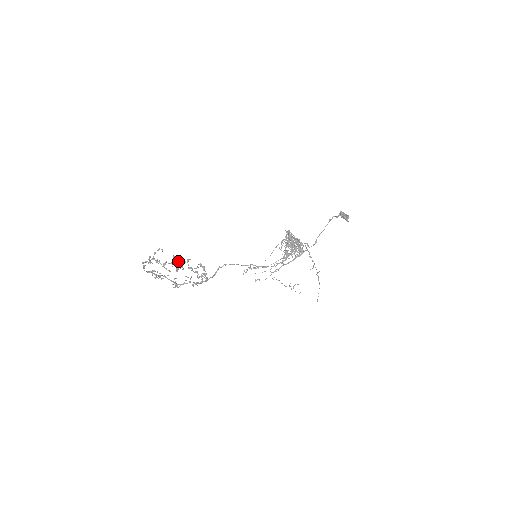
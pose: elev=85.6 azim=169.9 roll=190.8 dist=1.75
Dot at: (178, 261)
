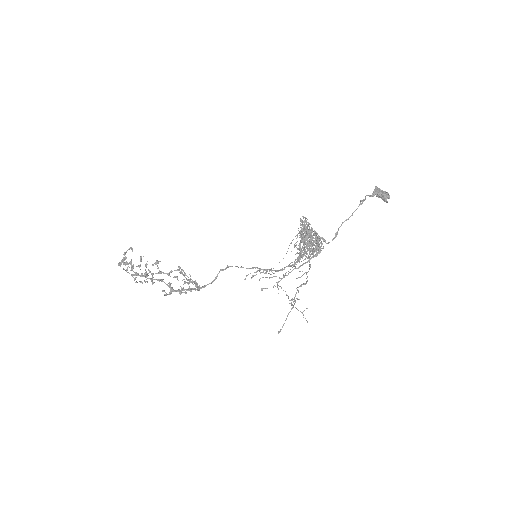
Dot at: (146, 263)
